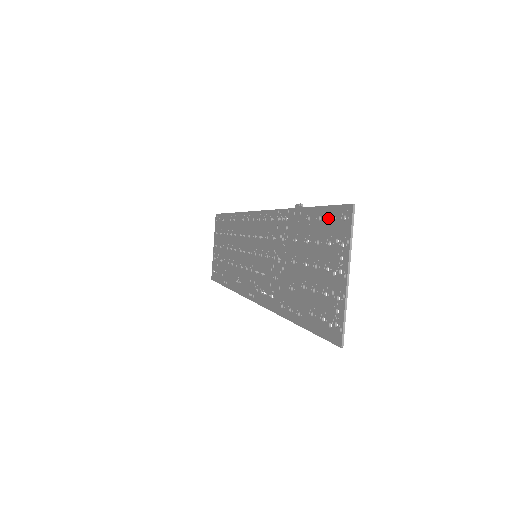
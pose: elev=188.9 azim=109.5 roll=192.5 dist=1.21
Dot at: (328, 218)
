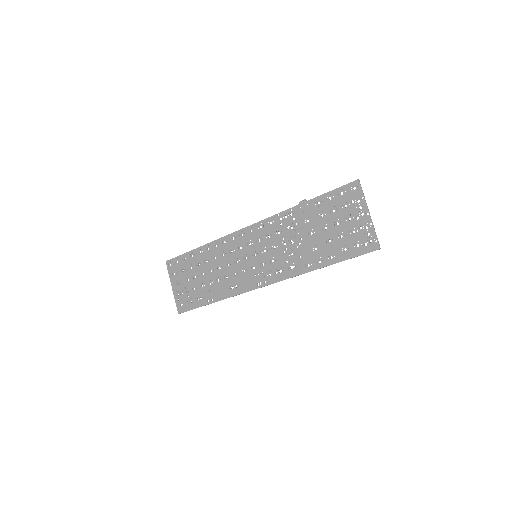
Dot at: (338, 195)
